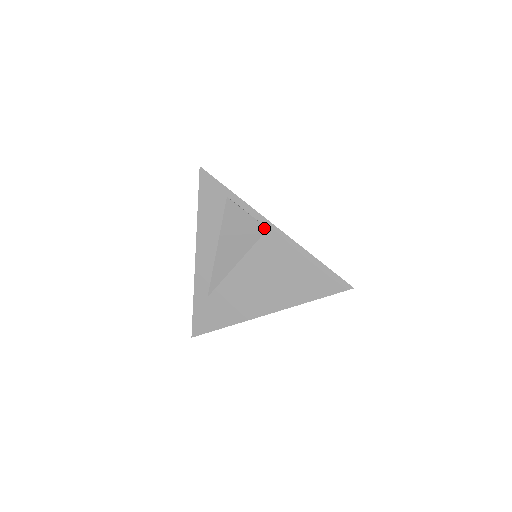
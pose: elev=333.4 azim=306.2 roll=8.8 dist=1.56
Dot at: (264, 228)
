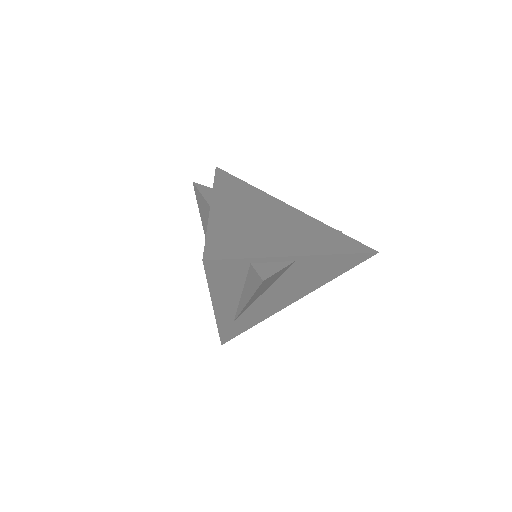
Dot at: (292, 263)
